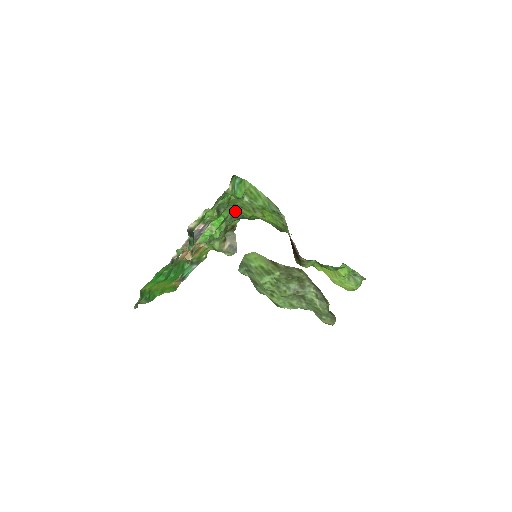
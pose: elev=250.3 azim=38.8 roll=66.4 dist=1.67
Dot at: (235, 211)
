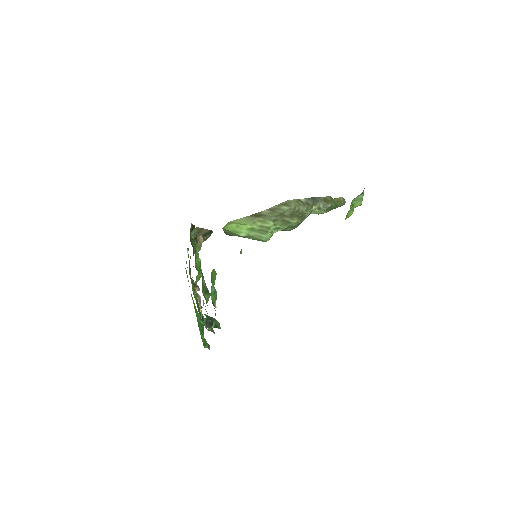
Dot at: (193, 240)
